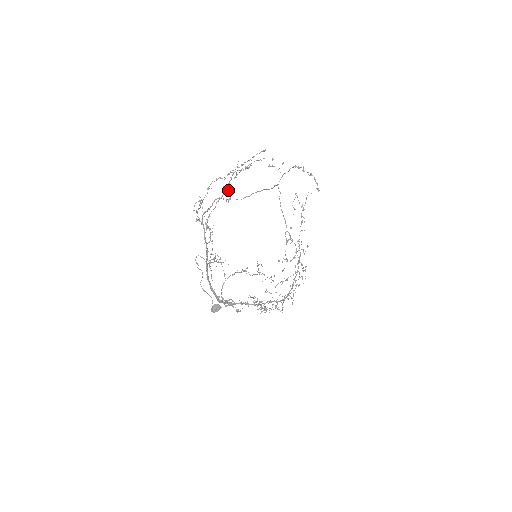
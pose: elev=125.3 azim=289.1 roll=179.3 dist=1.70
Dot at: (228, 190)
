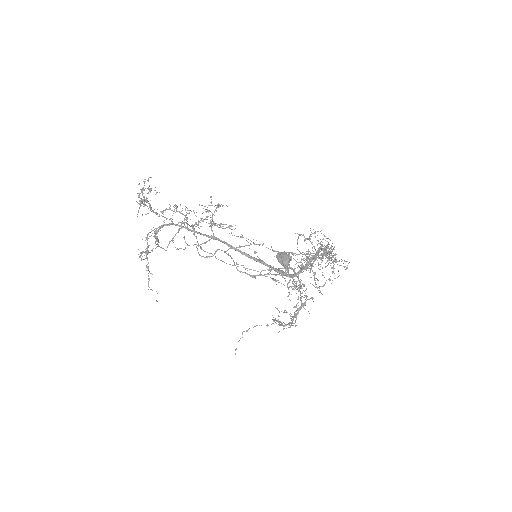
Dot at: occluded
